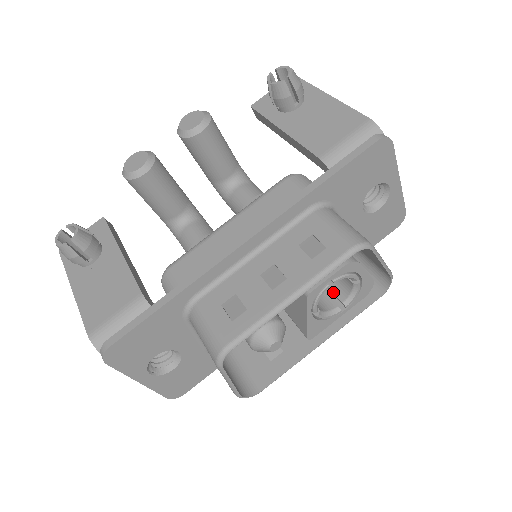
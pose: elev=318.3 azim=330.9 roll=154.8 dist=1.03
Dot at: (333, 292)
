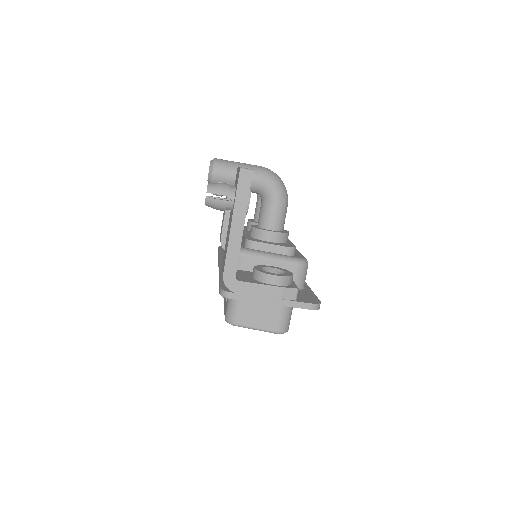
Dot at: occluded
